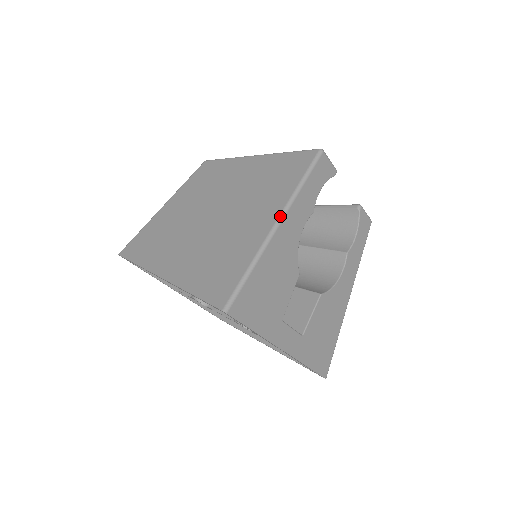
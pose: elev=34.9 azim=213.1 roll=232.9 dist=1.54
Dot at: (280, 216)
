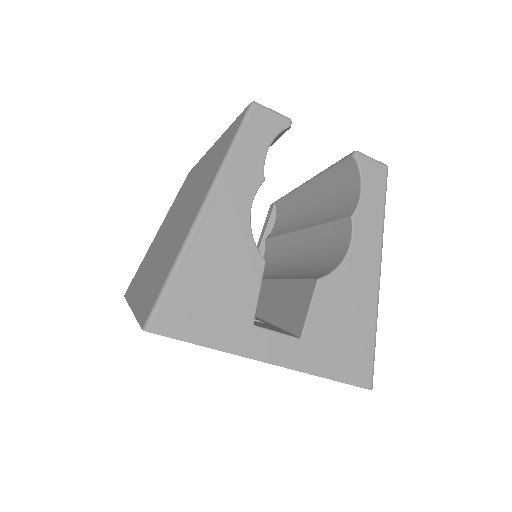
Dot at: (205, 198)
